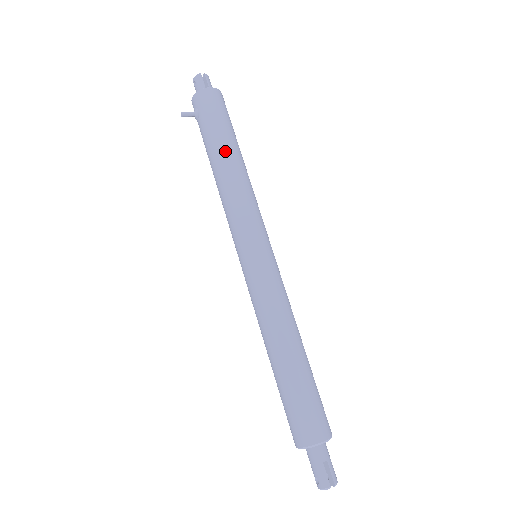
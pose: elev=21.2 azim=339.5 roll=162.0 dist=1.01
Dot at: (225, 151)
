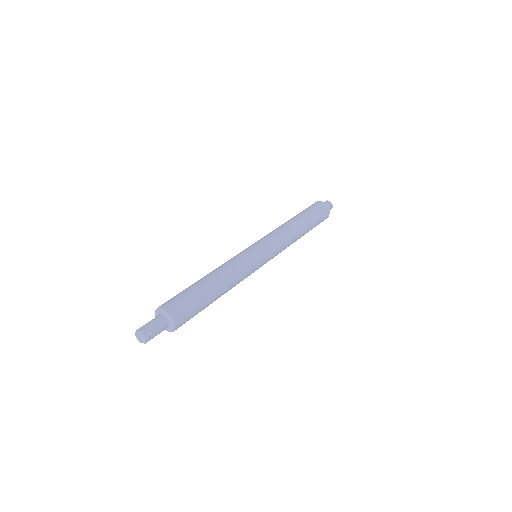
Dot at: occluded
